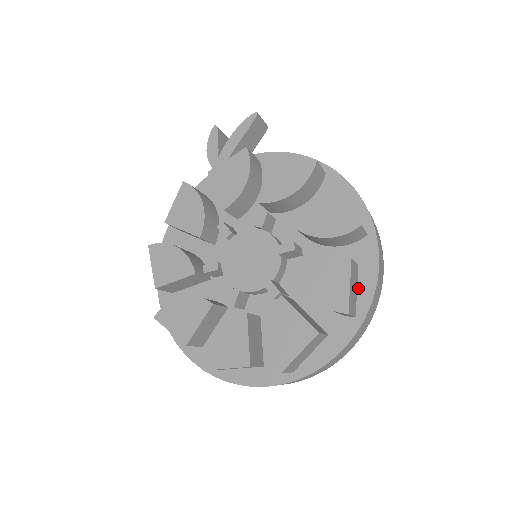
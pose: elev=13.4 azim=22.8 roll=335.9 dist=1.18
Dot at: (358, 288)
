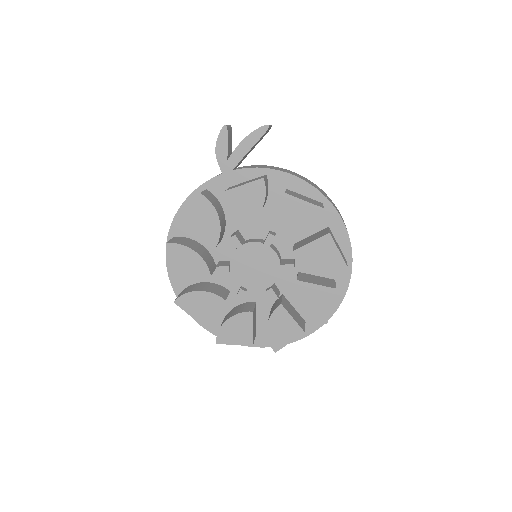
Dot at: occluded
